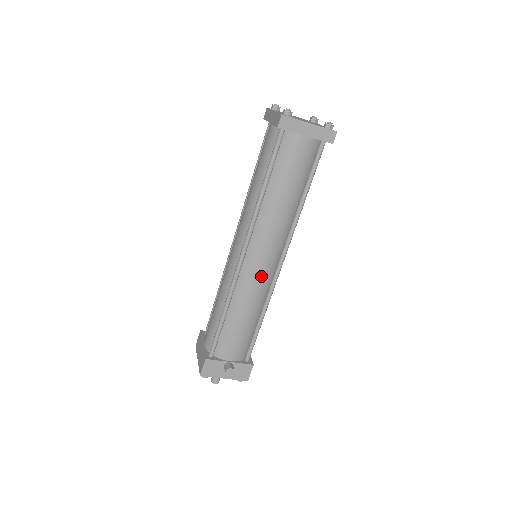
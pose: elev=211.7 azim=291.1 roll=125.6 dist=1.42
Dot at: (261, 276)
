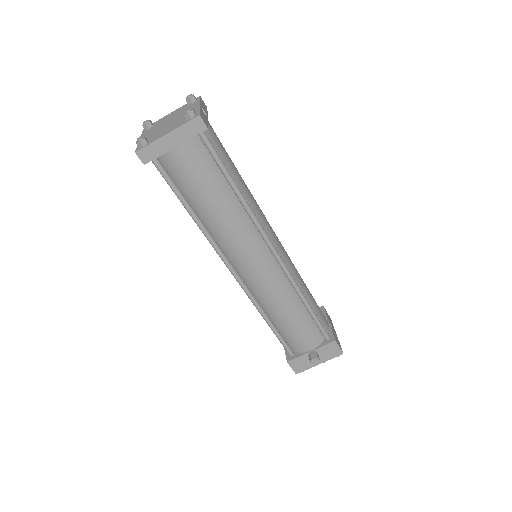
Dot at: (267, 278)
